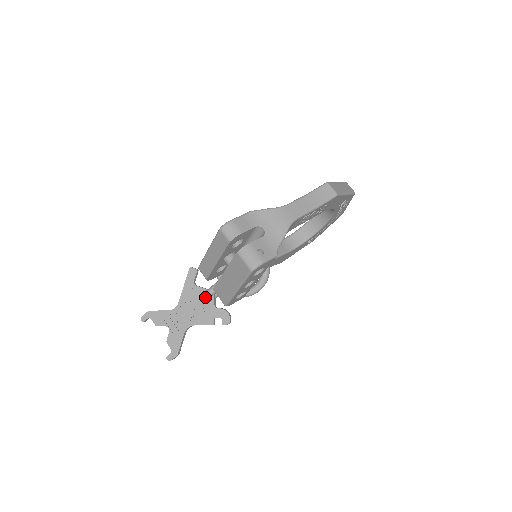
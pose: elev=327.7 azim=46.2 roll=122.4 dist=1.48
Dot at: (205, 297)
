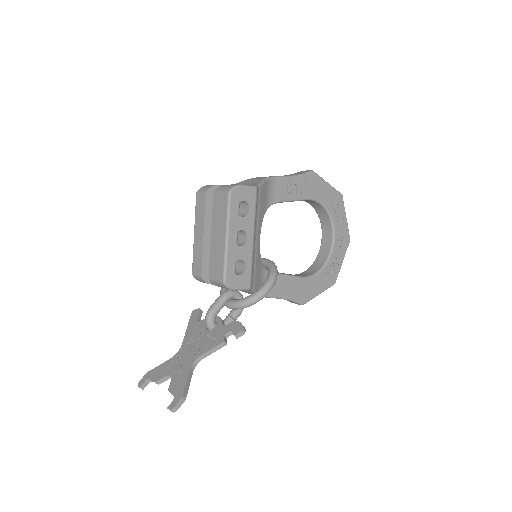
Dot at: (208, 314)
